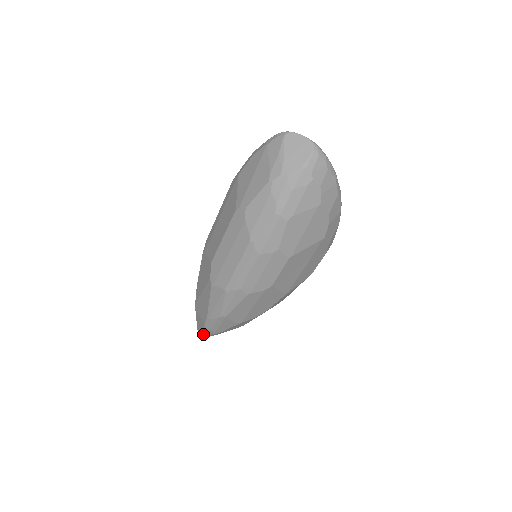
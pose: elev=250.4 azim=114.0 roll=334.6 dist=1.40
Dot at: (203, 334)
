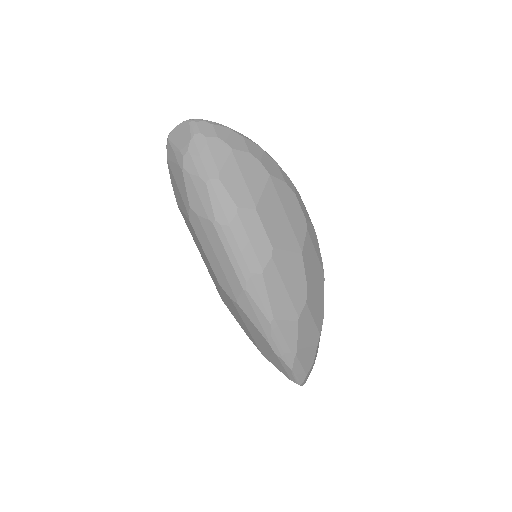
Dot at: (291, 372)
